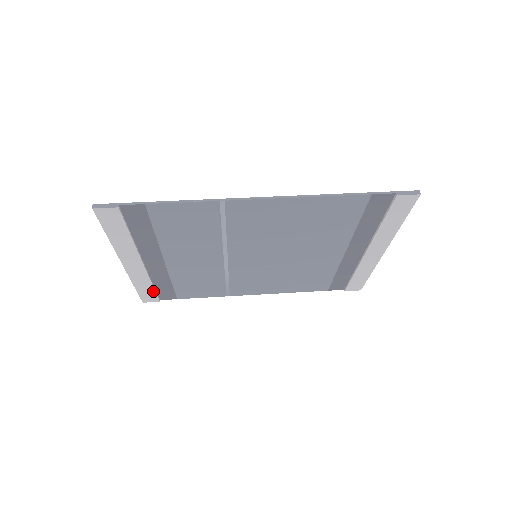
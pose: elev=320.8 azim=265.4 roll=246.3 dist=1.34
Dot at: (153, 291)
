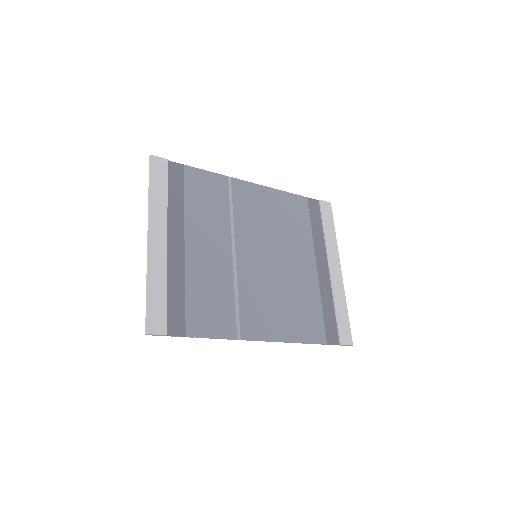
Dot at: (164, 303)
